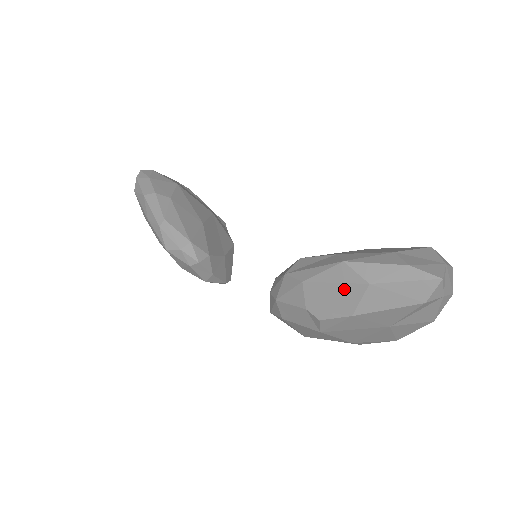
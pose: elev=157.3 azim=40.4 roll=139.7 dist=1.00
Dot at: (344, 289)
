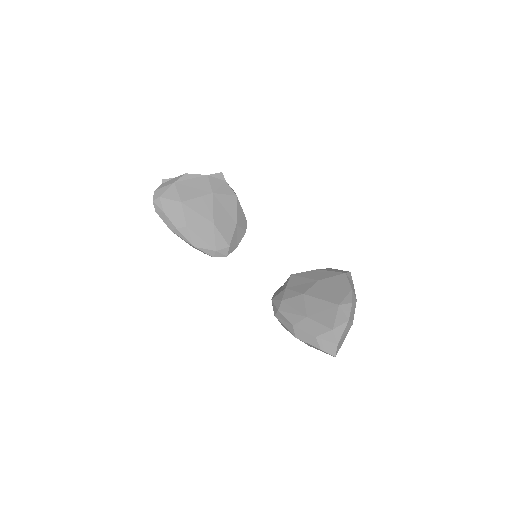
Dot at: occluded
